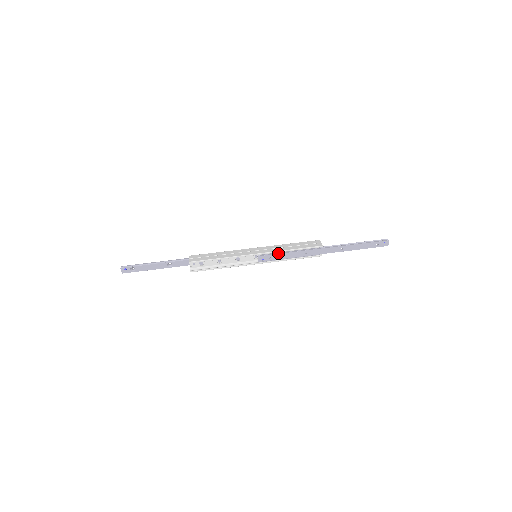
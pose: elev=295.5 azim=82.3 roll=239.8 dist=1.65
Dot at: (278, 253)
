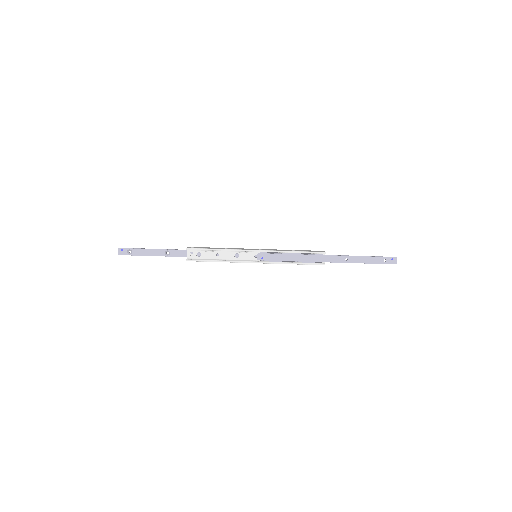
Dot at: (279, 253)
